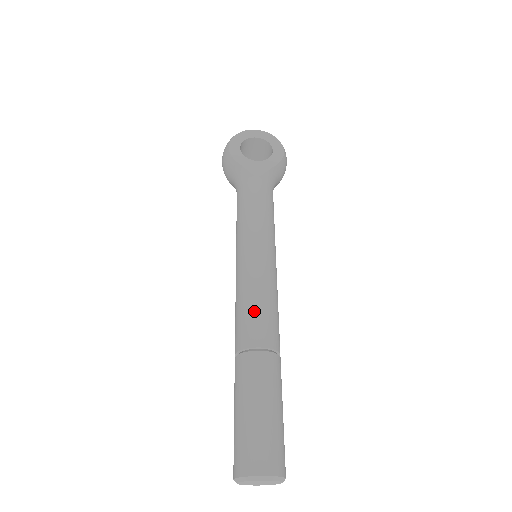
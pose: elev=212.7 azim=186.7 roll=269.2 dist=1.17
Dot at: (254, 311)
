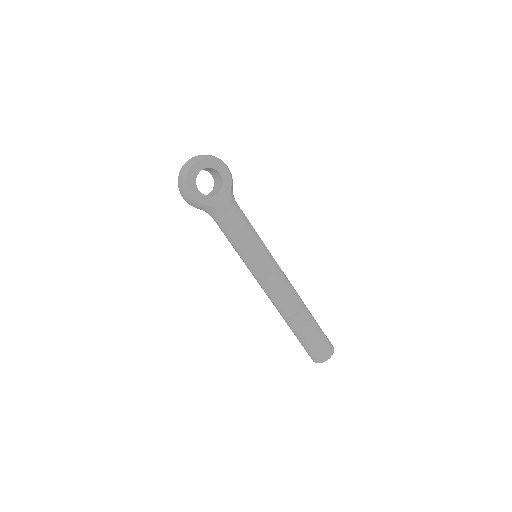
Dot at: (284, 297)
